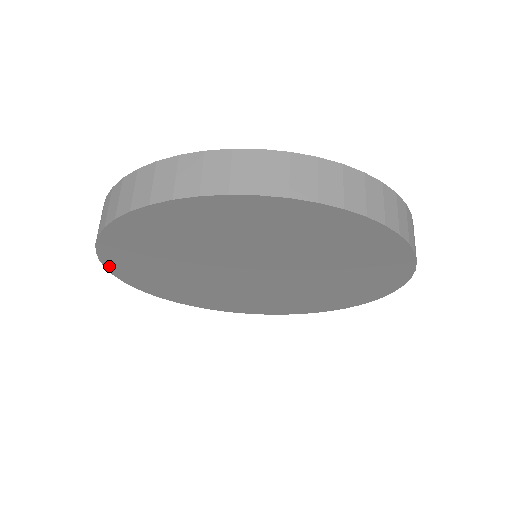
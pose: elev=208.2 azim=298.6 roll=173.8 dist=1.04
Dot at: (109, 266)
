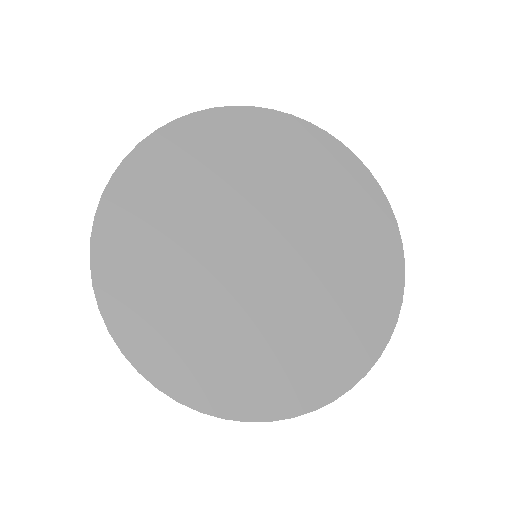
Dot at: (103, 210)
